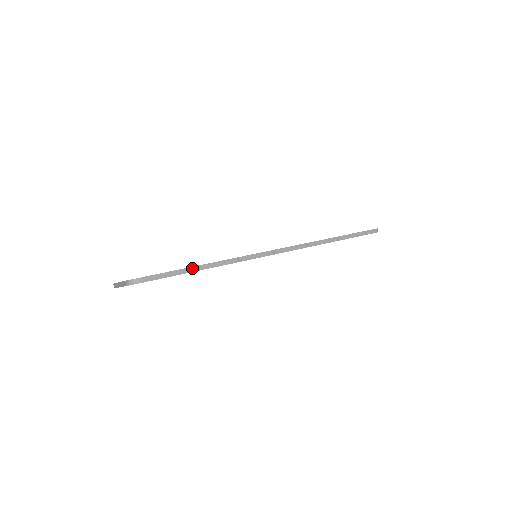
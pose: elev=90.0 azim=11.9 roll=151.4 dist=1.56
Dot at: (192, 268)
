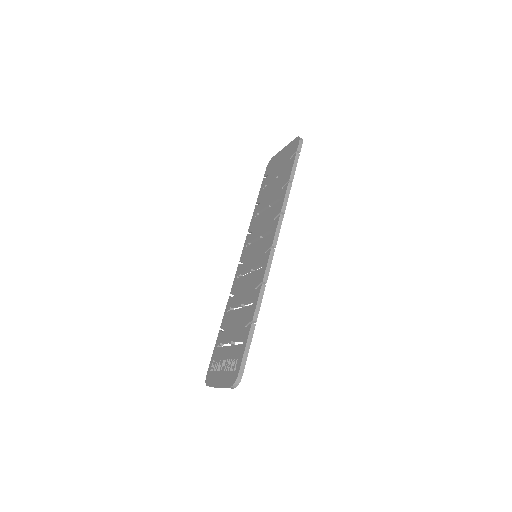
Dot at: (251, 328)
